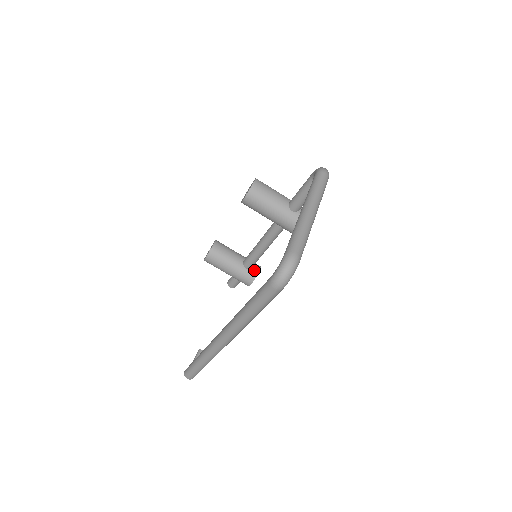
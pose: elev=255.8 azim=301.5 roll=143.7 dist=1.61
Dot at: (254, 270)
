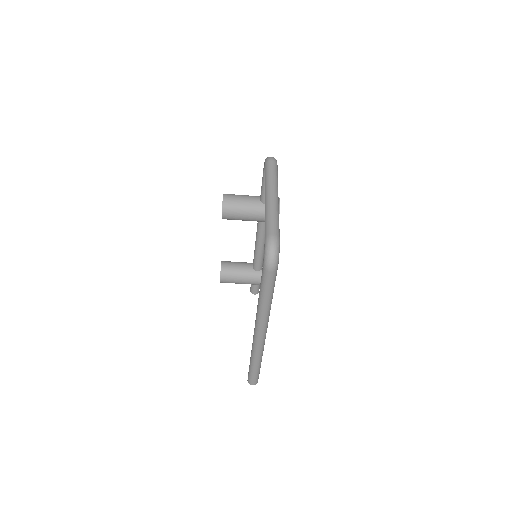
Dot at: occluded
